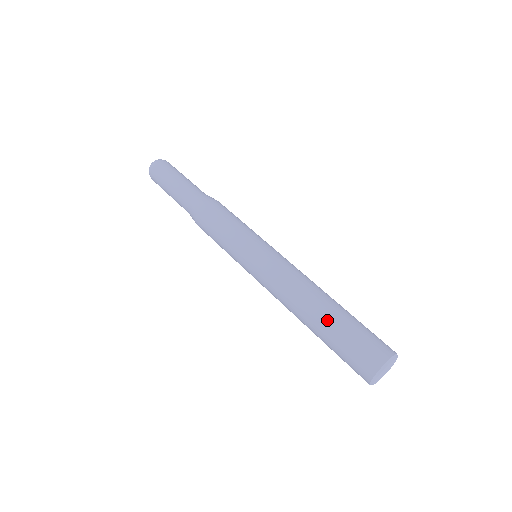
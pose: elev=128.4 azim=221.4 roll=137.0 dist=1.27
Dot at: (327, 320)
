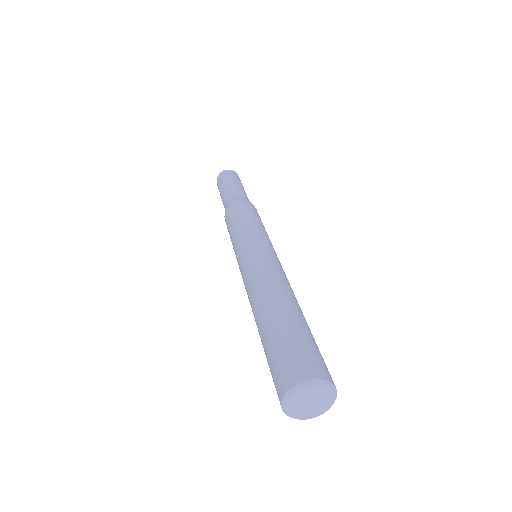
Dot at: (295, 314)
